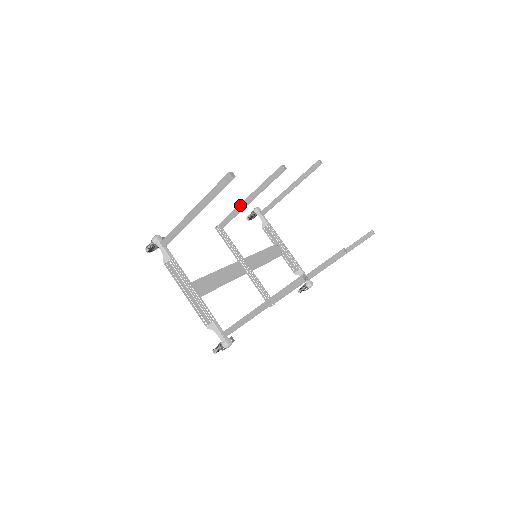
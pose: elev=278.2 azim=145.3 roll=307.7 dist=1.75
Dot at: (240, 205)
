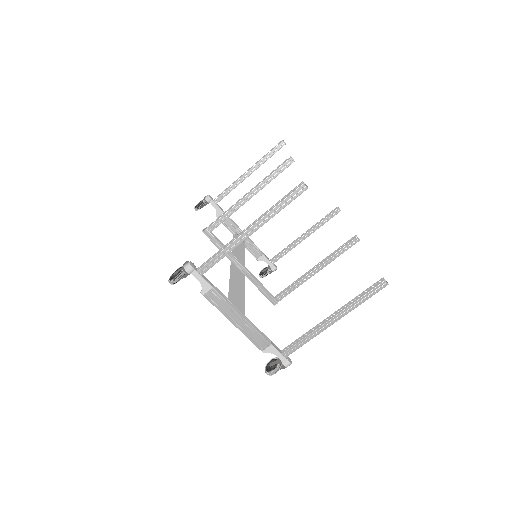
Dot at: (237, 204)
